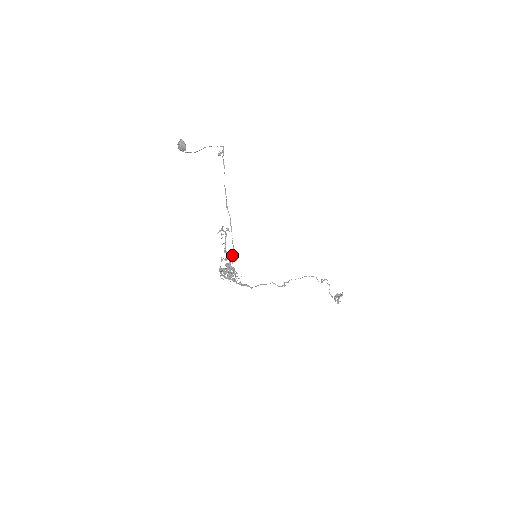
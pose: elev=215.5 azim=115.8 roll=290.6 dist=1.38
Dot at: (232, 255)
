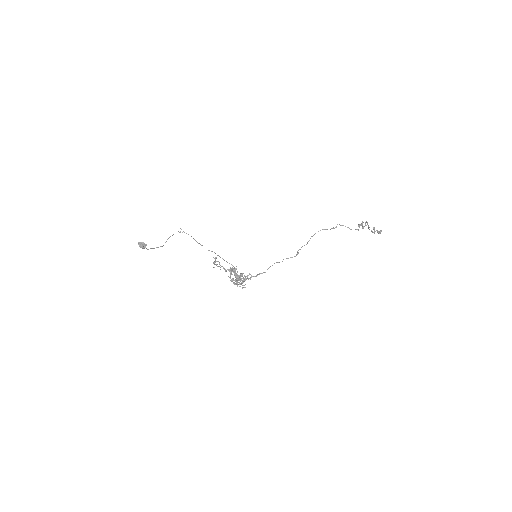
Dot at: (231, 268)
